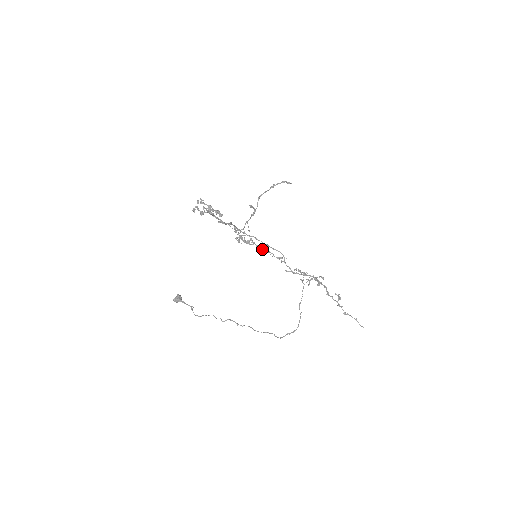
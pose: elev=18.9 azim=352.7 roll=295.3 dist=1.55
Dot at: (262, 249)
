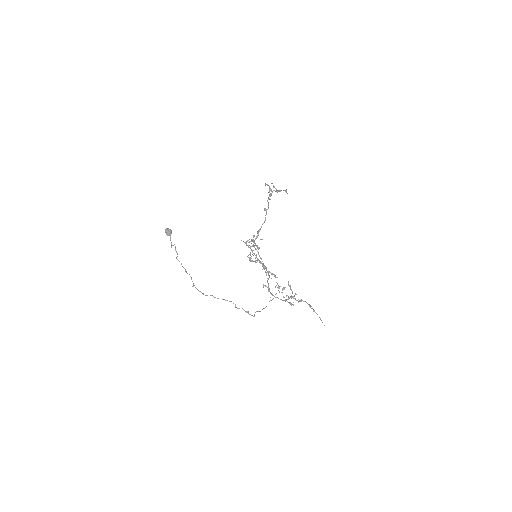
Dot at: occluded
